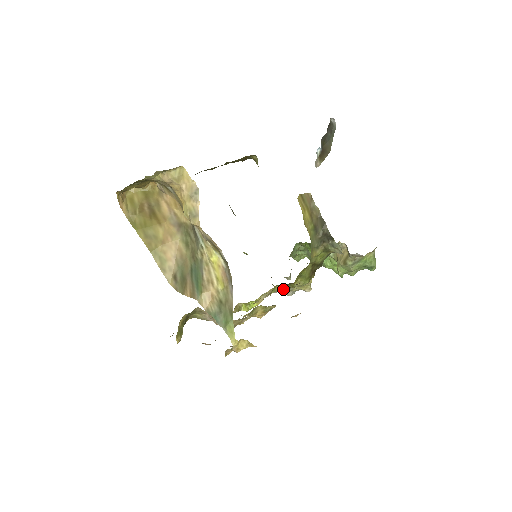
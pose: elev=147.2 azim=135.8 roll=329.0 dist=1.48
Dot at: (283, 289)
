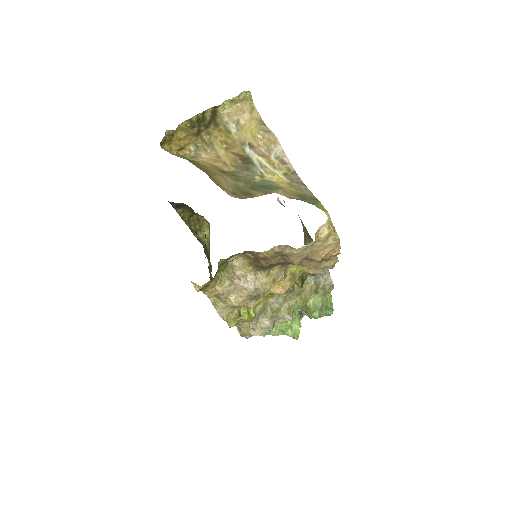
Dot at: (278, 298)
